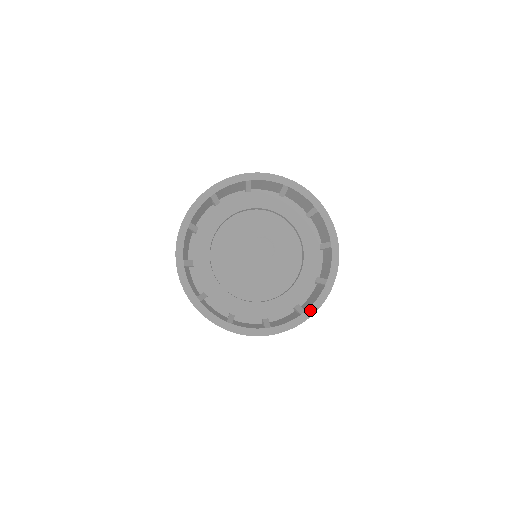
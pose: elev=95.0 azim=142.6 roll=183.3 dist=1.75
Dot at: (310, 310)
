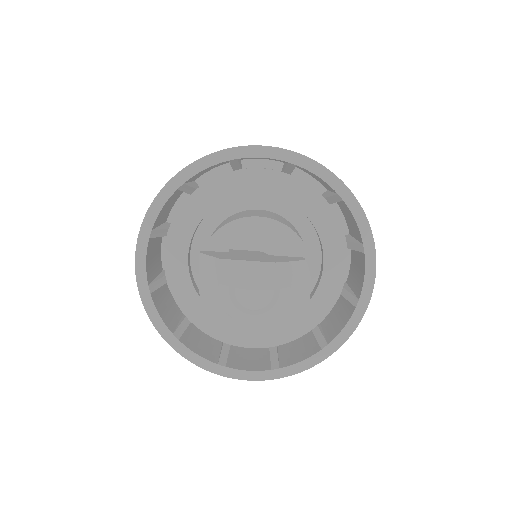
Dot at: (230, 371)
